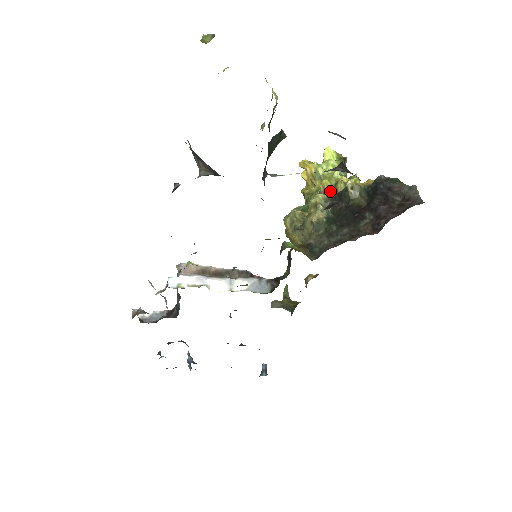
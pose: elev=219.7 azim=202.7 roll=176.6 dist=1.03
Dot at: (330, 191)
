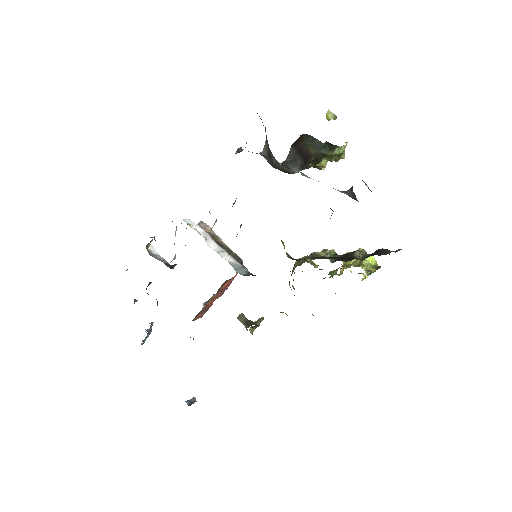
Dot at: (348, 266)
